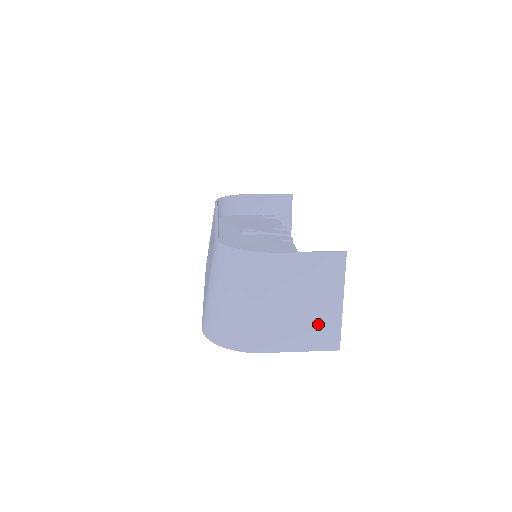
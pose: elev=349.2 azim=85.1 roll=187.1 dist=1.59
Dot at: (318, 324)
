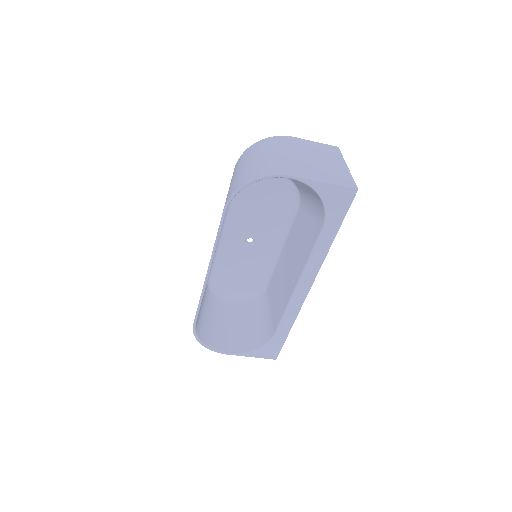
Dot at: (333, 172)
